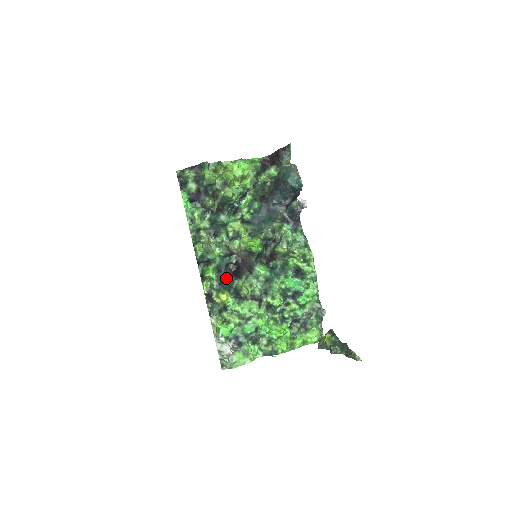
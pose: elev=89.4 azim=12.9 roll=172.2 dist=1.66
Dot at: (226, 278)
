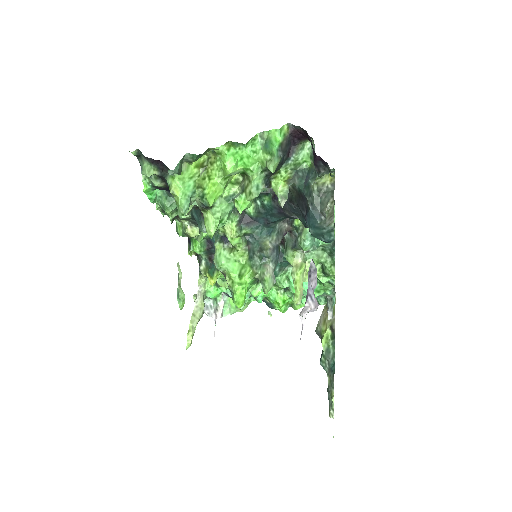
Dot at: occluded
